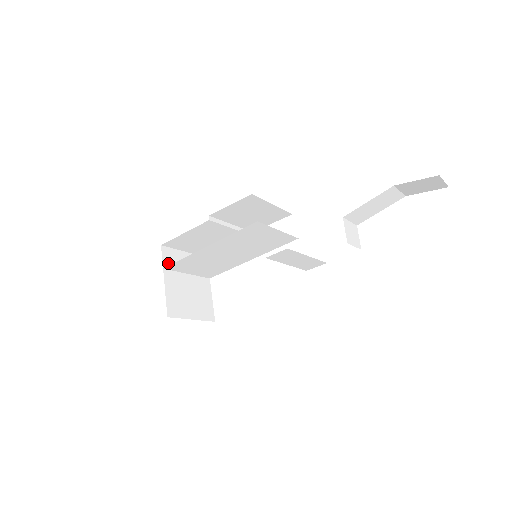
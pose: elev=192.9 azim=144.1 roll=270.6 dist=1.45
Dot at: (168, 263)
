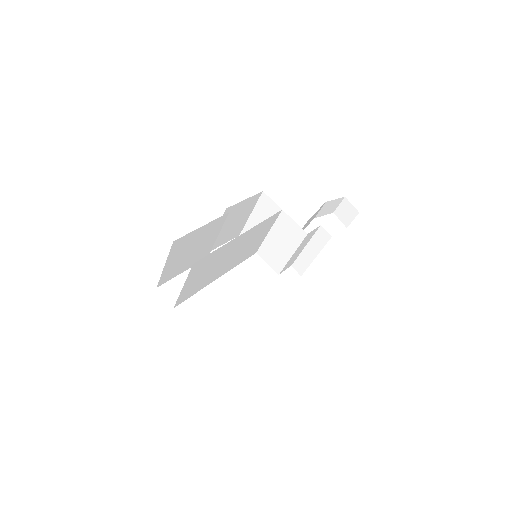
Dot at: occluded
